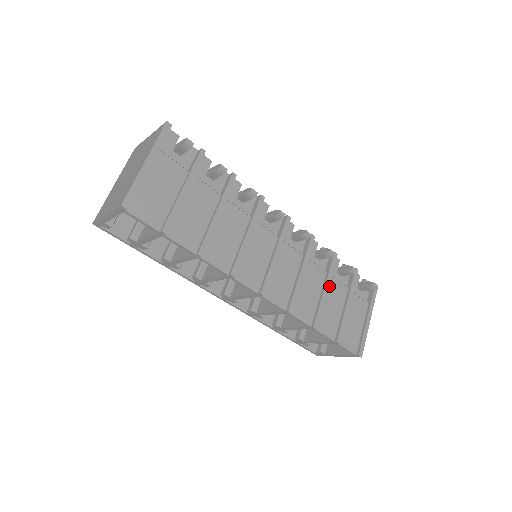
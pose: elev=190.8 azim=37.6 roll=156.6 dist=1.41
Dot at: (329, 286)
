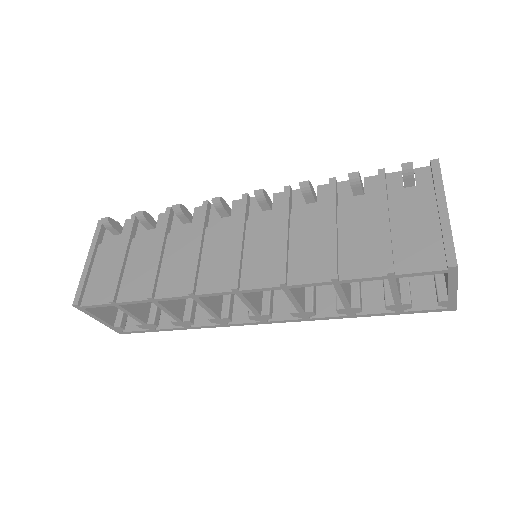
Dot at: (342, 218)
